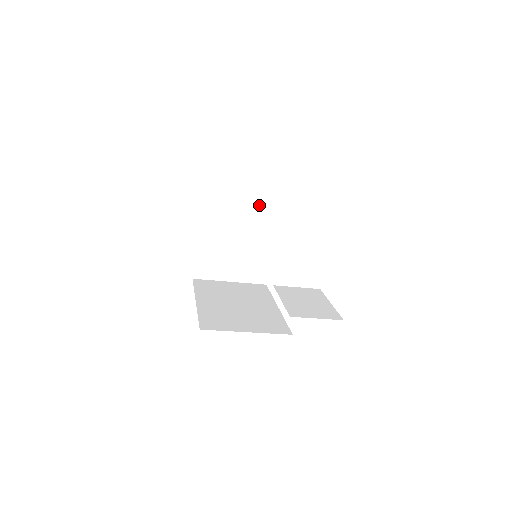
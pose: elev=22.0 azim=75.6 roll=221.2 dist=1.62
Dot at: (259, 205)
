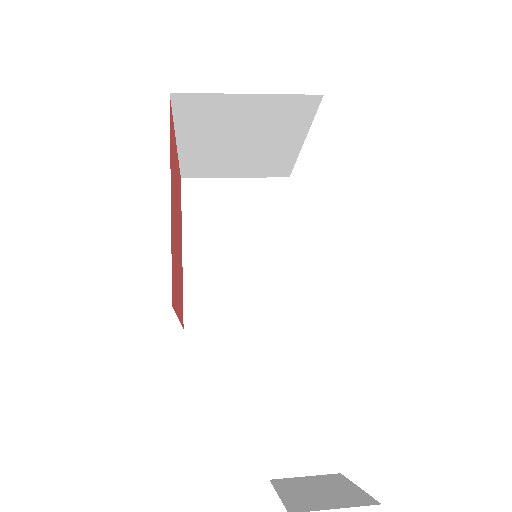
Dot at: (276, 110)
